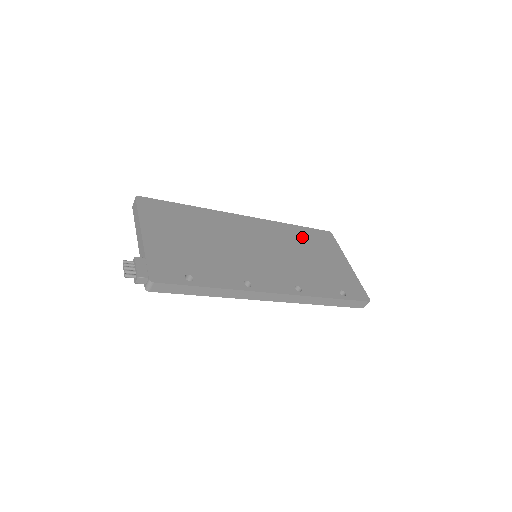
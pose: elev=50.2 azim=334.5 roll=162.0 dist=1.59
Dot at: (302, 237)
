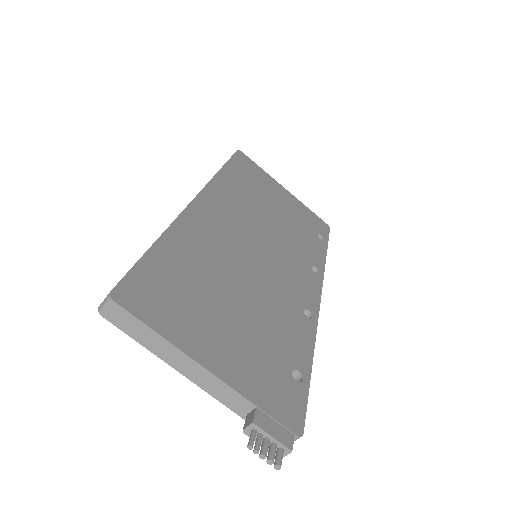
Dot at: (243, 183)
